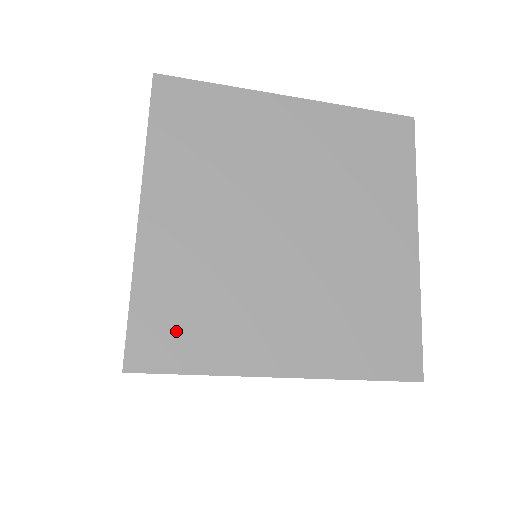
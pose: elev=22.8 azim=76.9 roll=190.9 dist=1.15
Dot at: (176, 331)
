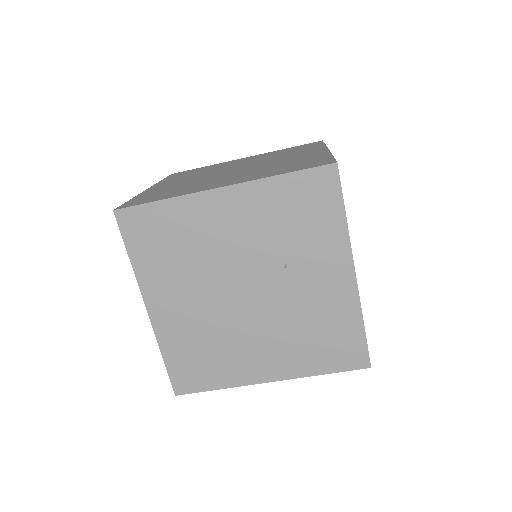
Dot at: (153, 197)
